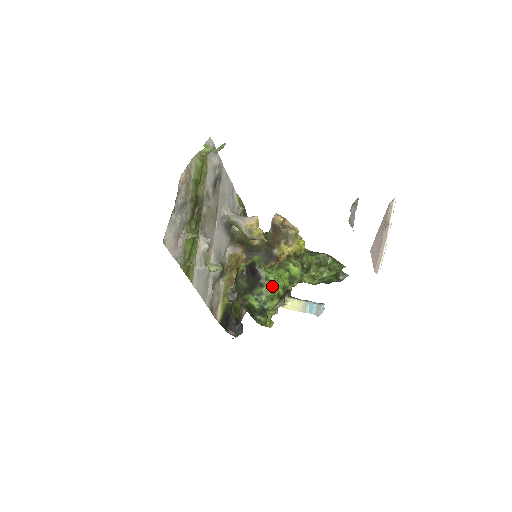
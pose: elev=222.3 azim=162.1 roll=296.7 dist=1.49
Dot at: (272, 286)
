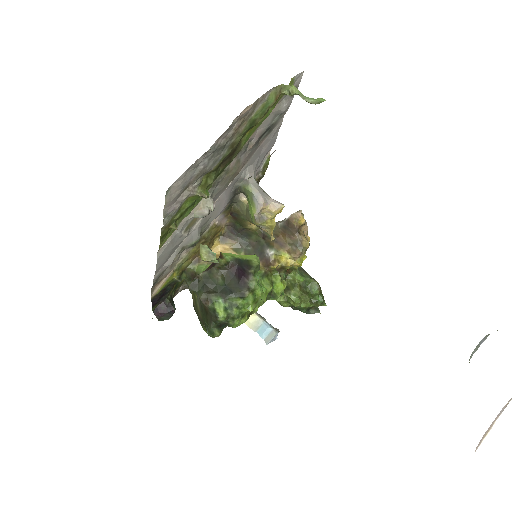
Dot at: (253, 302)
